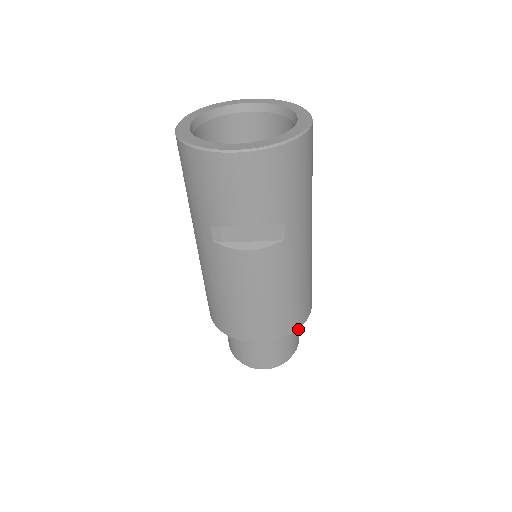
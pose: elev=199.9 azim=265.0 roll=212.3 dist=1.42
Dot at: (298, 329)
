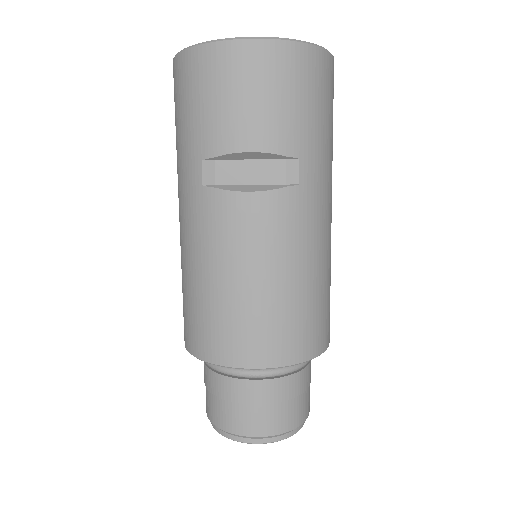
Dot at: (309, 383)
